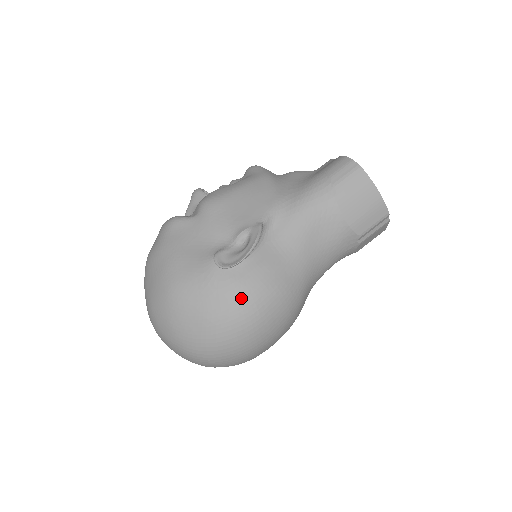
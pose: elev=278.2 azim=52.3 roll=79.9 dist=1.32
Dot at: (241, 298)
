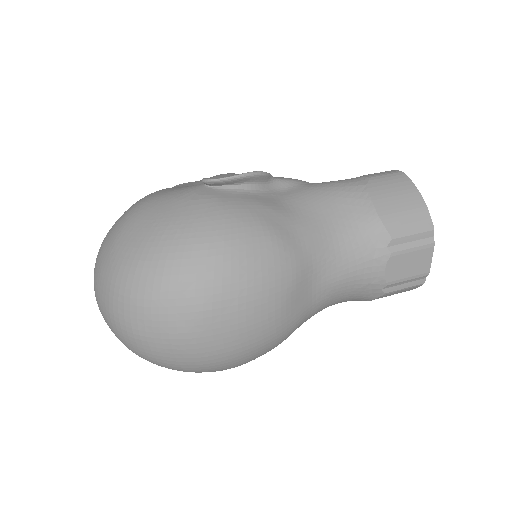
Dot at: (216, 213)
